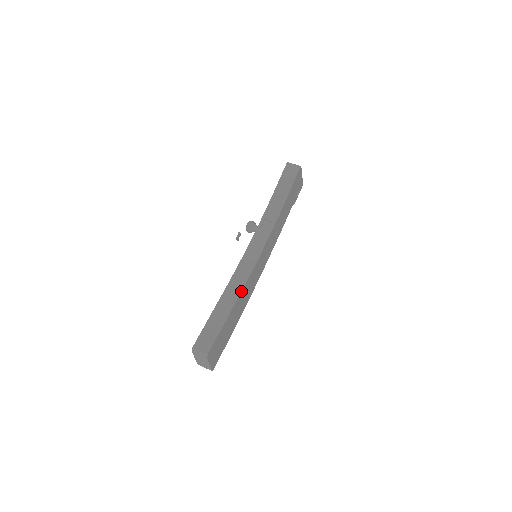
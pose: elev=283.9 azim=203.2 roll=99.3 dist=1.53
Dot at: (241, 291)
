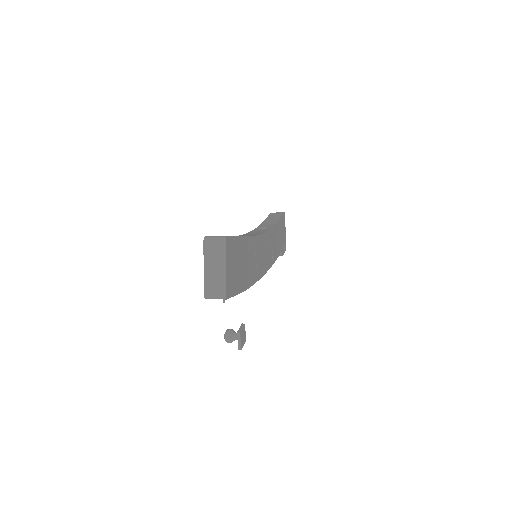
Dot at: (251, 236)
